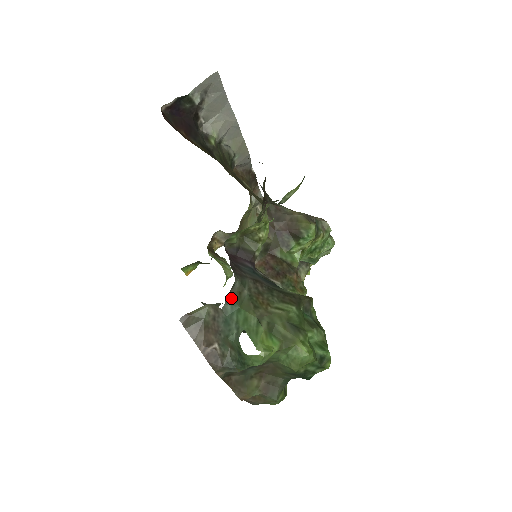
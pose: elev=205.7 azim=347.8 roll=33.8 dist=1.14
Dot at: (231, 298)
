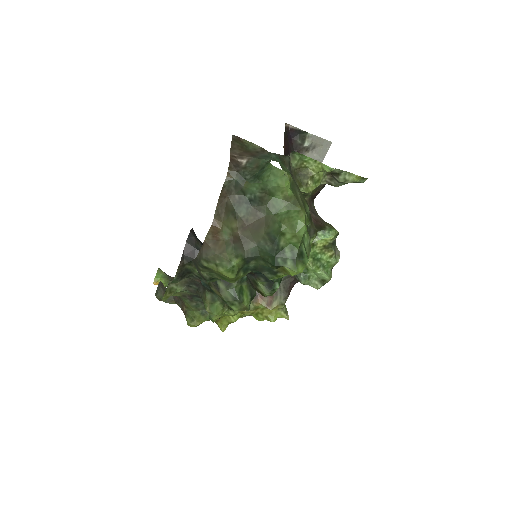
Dot at: (279, 156)
